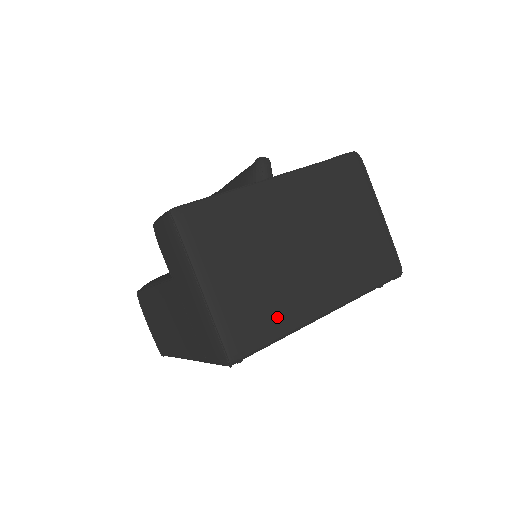
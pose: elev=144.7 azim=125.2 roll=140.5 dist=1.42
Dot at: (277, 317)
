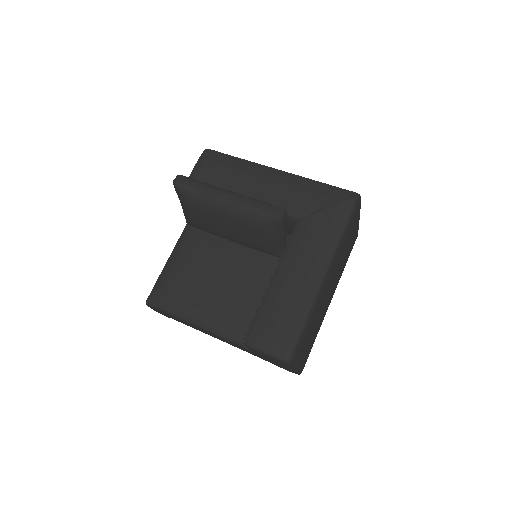
Dot at: (316, 335)
